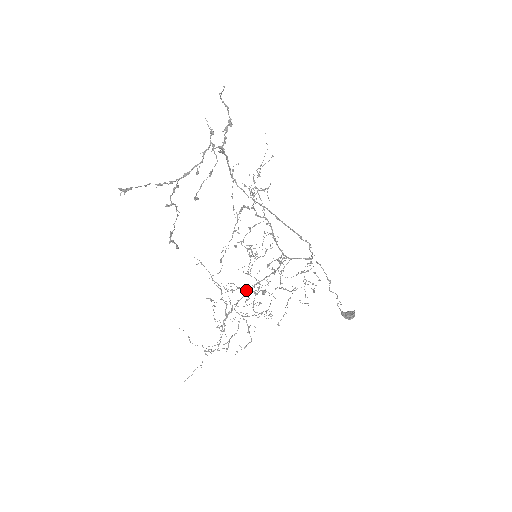
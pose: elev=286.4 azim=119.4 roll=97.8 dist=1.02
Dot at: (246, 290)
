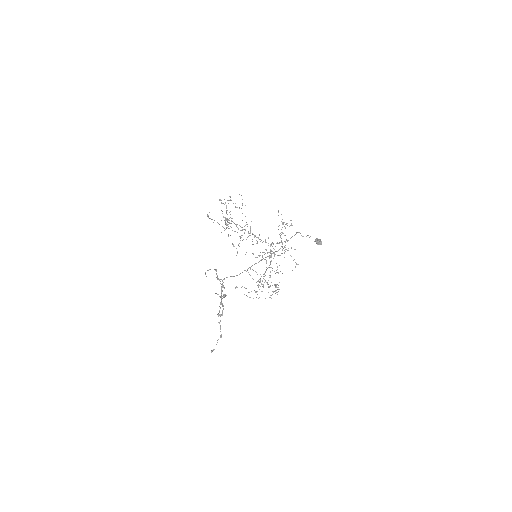
Dot at: occluded
